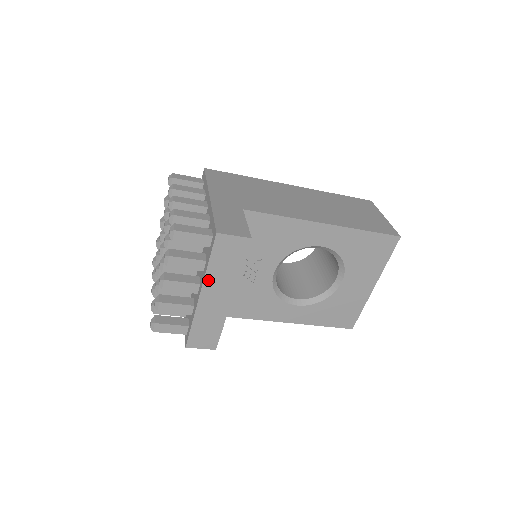
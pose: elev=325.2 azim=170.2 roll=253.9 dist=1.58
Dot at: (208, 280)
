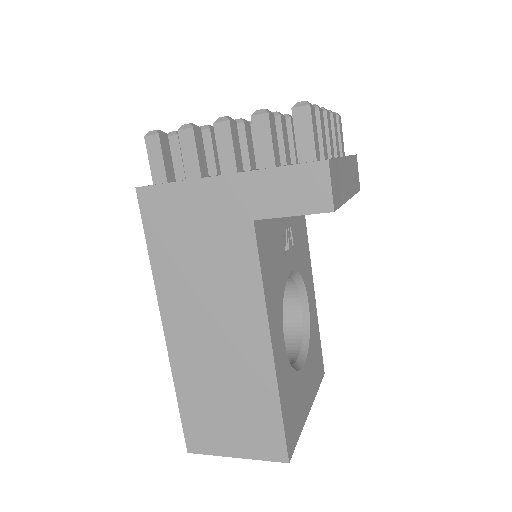
Dot at: (349, 161)
